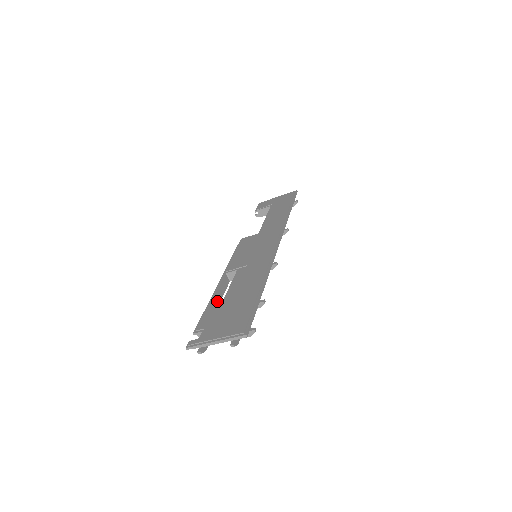
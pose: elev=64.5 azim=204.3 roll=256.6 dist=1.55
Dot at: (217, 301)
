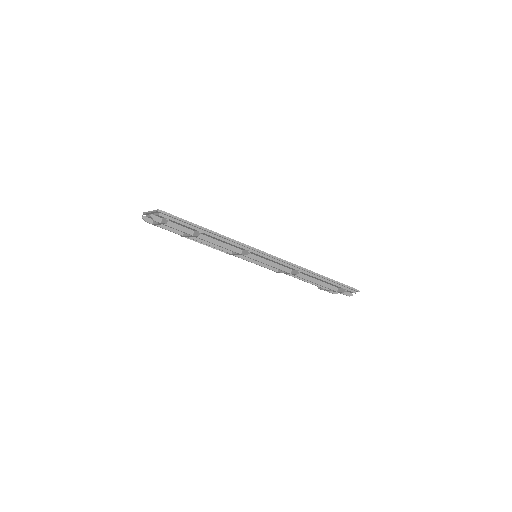
Dot at: occluded
